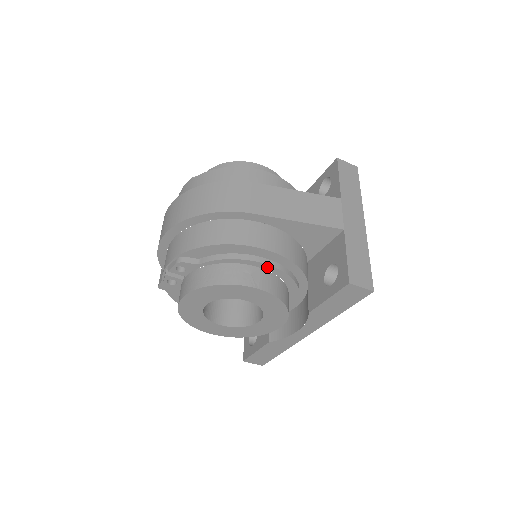
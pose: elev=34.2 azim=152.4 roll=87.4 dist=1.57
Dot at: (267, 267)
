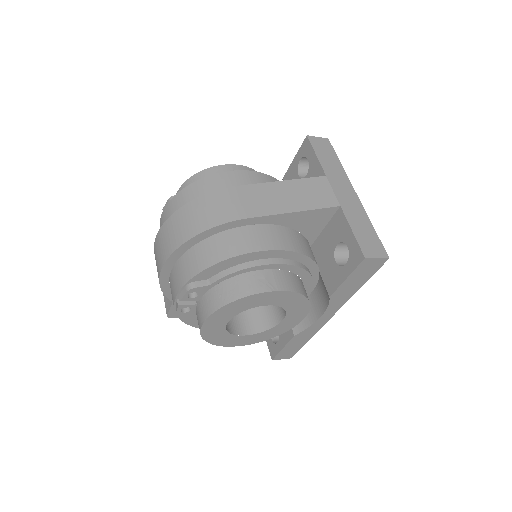
Dot at: (278, 266)
